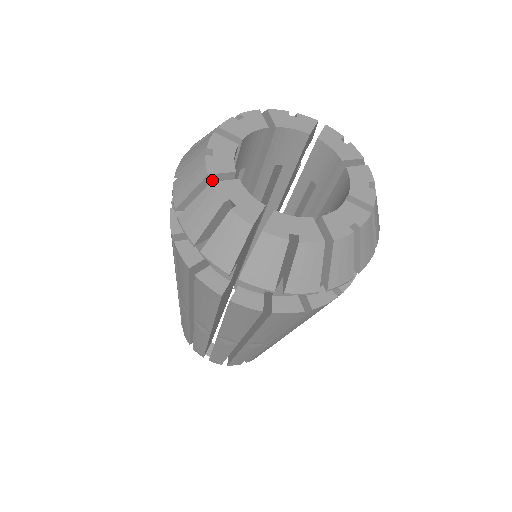
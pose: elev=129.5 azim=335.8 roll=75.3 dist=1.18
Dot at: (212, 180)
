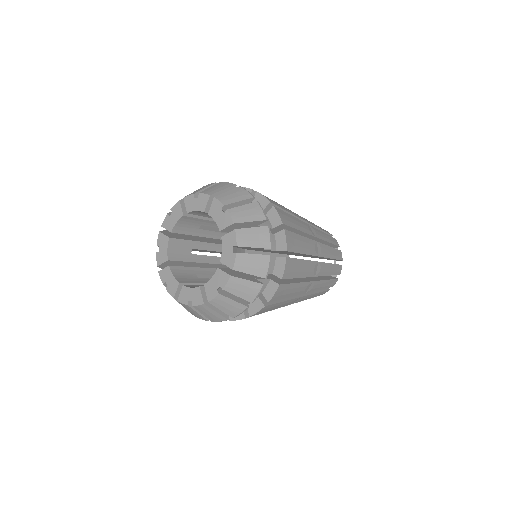
Dot at: (163, 265)
